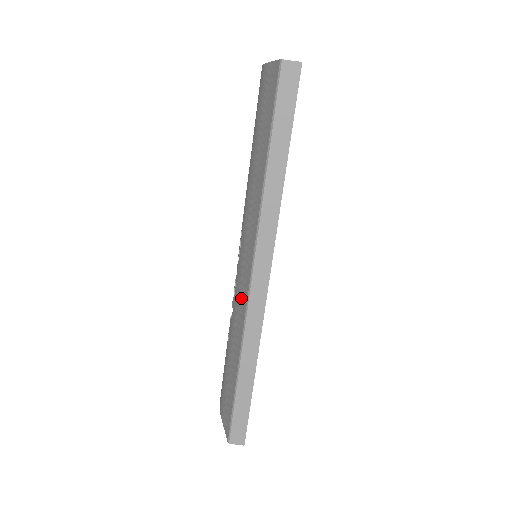
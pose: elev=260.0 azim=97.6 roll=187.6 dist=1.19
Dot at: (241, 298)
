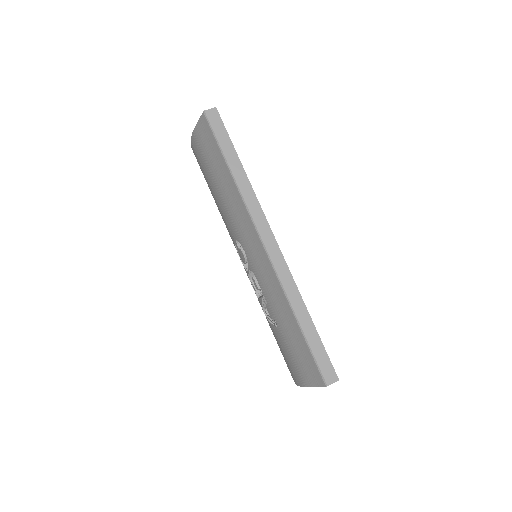
Dot at: (265, 271)
